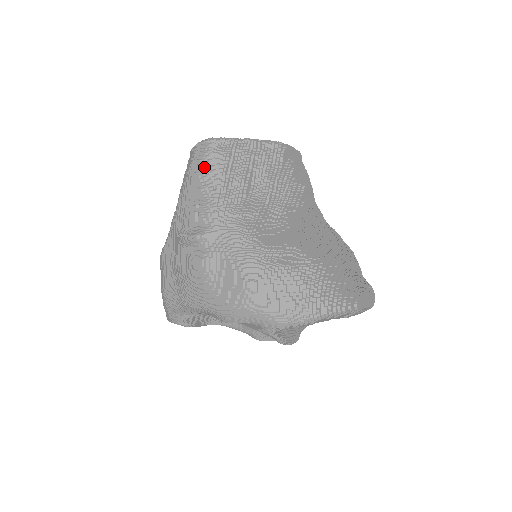
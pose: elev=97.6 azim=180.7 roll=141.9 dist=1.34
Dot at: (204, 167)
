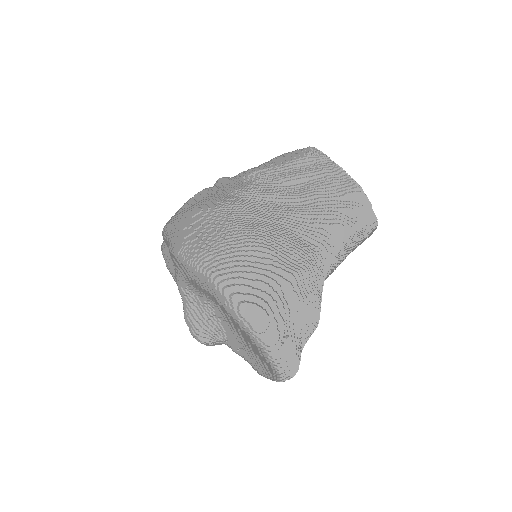
Dot at: (285, 155)
